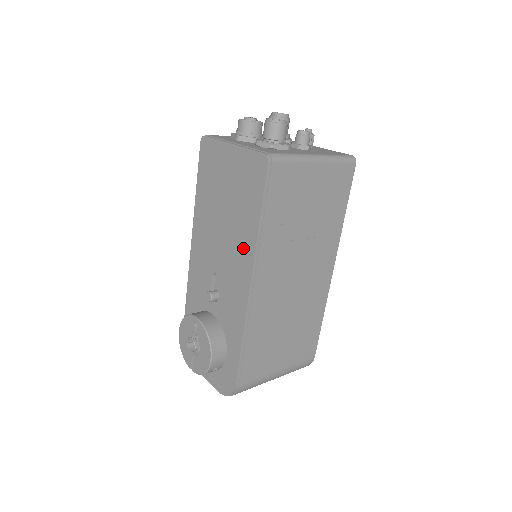
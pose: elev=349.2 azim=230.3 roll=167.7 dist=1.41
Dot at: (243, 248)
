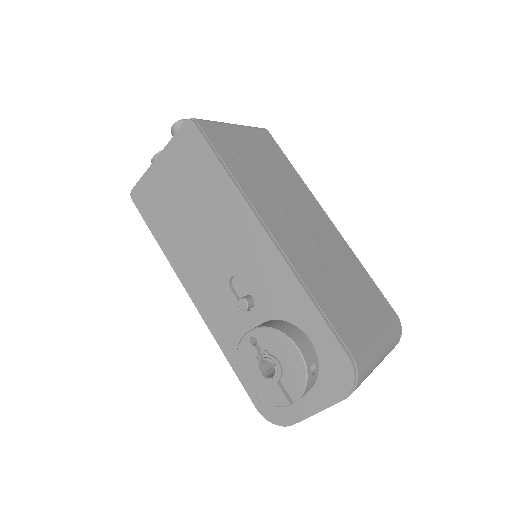
Dot at: (232, 213)
